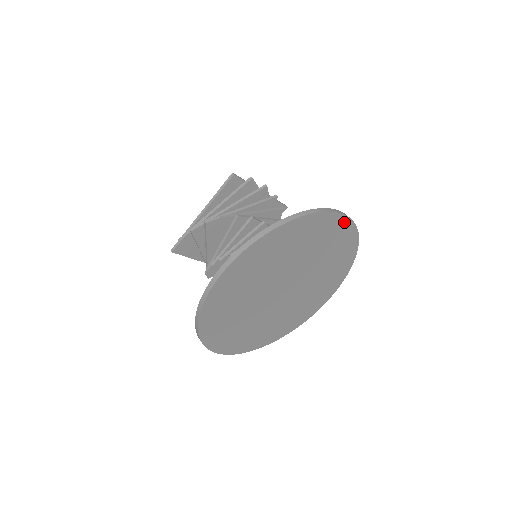
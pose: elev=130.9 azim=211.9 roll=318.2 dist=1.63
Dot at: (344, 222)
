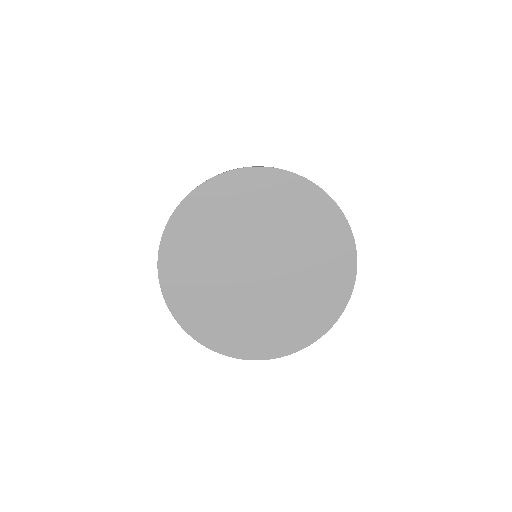
Dot at: (326, 202)
